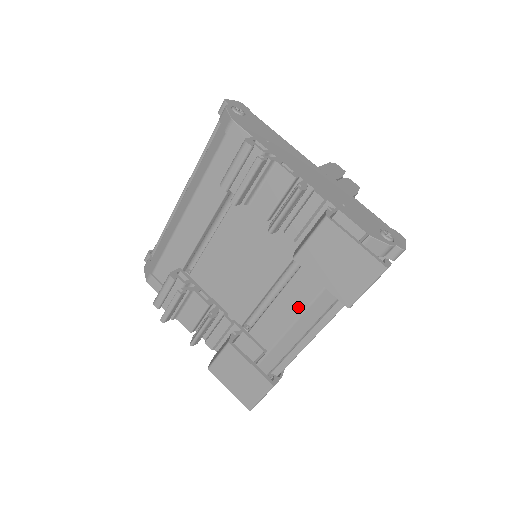
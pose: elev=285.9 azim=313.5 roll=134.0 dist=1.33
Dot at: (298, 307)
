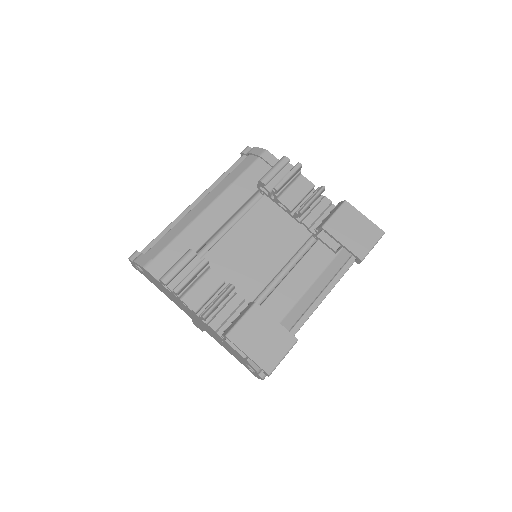
Dot at: (306, 282)
